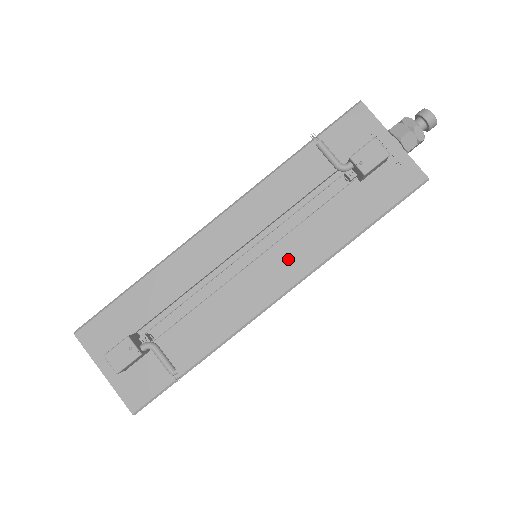
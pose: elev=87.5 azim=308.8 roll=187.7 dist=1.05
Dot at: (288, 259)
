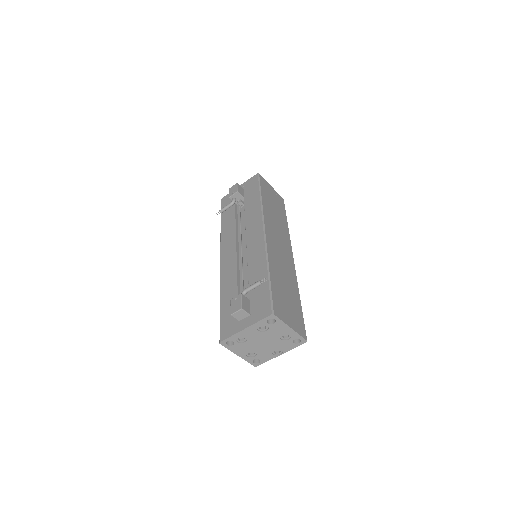
Dot at: (252, 227)
